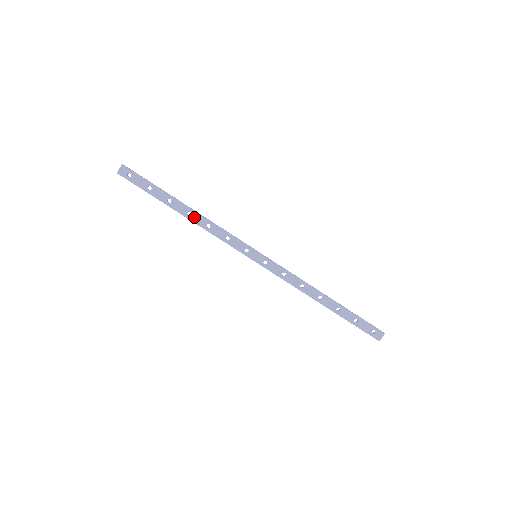
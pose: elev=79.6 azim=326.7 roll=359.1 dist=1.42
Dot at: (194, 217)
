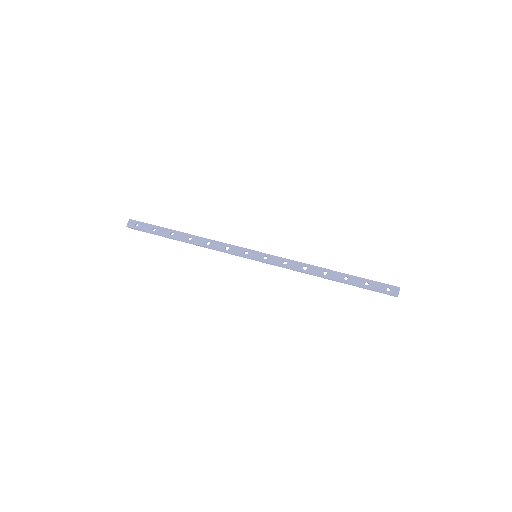
Dot at: (195, 240)
